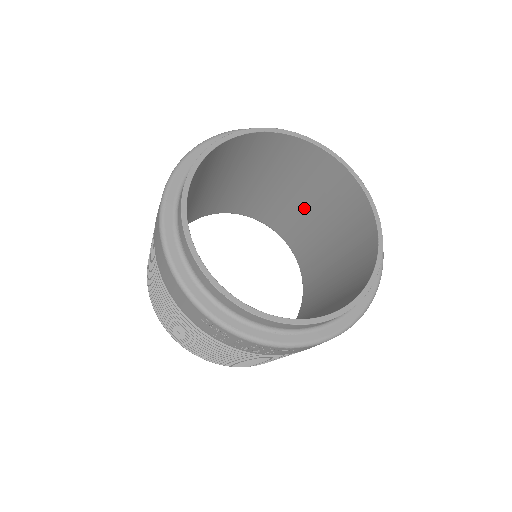
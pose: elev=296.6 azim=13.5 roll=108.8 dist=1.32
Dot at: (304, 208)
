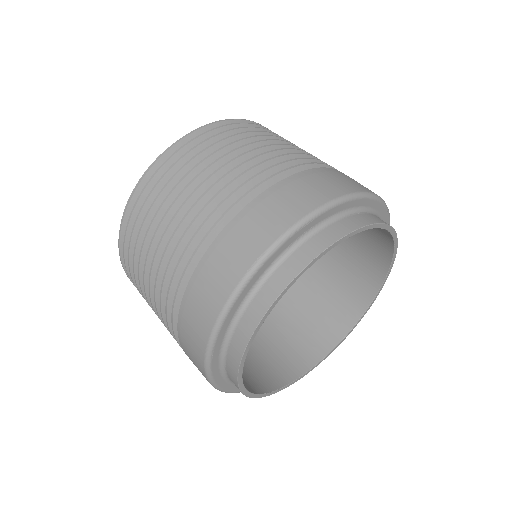
Dot at: occluded
